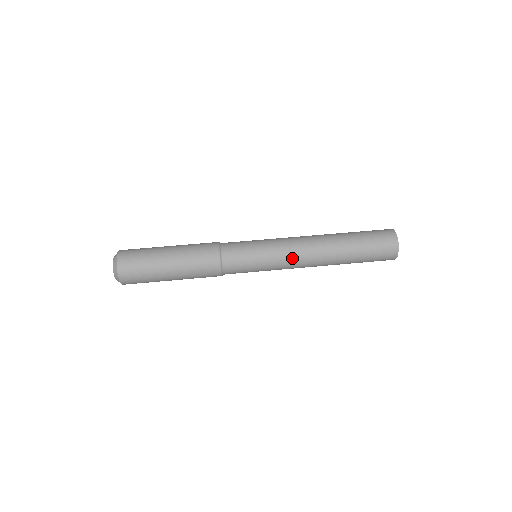
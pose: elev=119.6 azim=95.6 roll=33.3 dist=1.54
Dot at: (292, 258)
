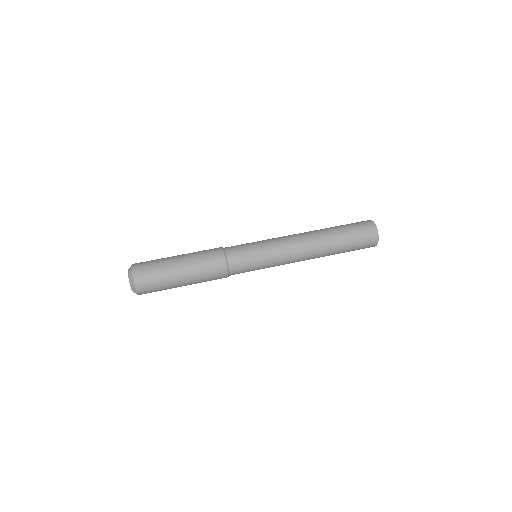
Dot at: (285, 240)
